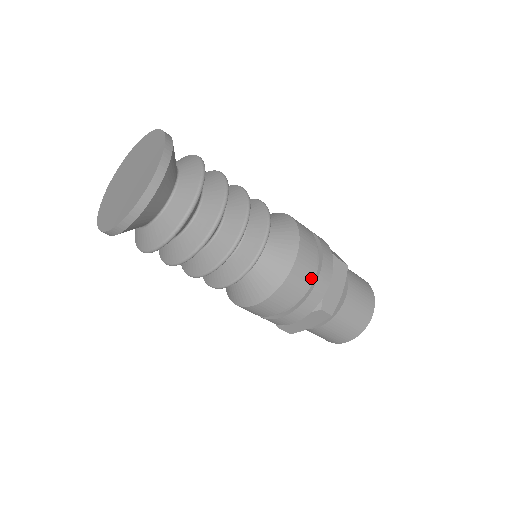
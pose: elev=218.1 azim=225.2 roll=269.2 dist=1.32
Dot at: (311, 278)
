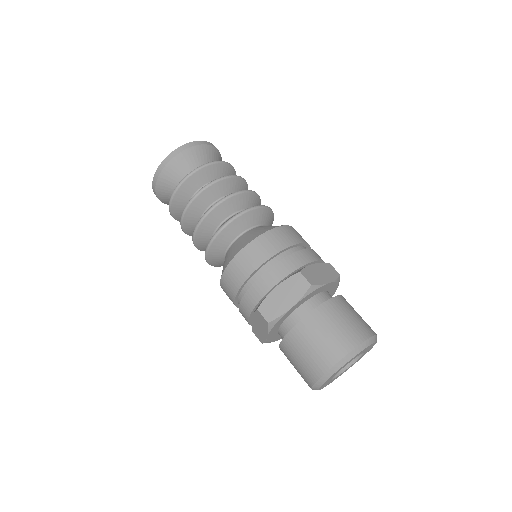
Dot at: (258, 275)
